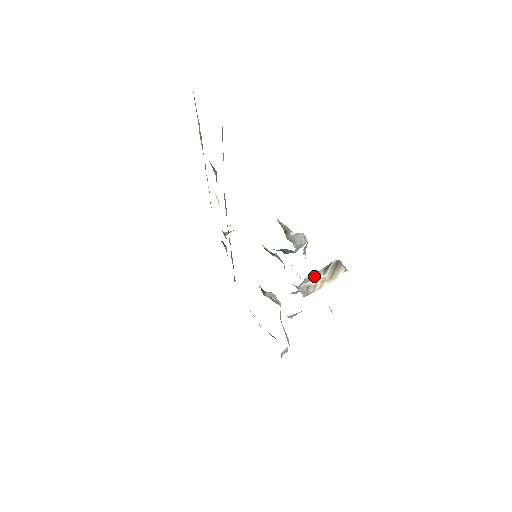
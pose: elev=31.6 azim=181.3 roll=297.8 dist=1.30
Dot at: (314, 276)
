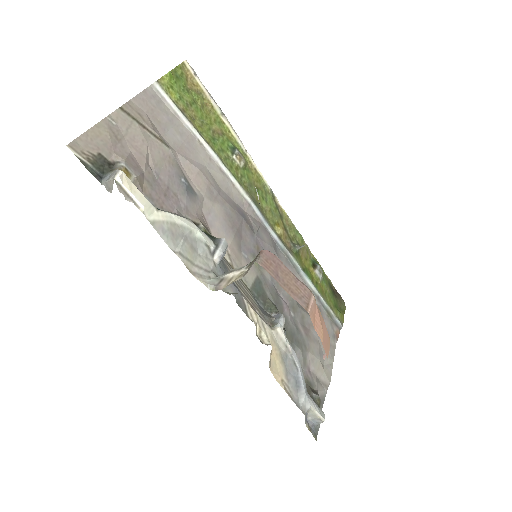
Dot at: (237, 269)
